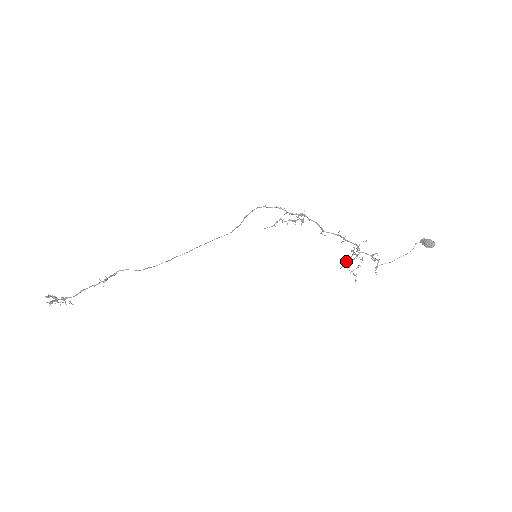
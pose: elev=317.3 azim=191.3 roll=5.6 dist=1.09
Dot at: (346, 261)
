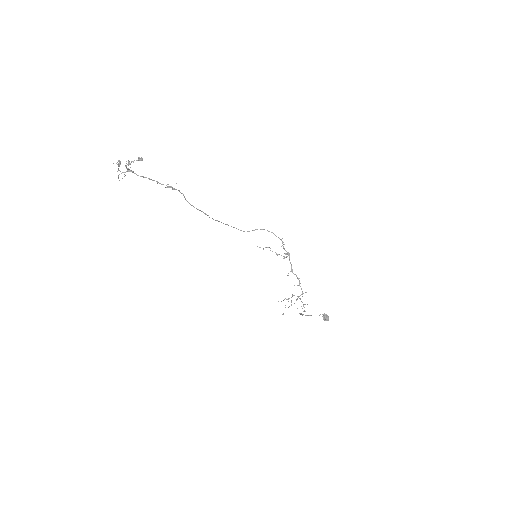
Dot at: occluded
